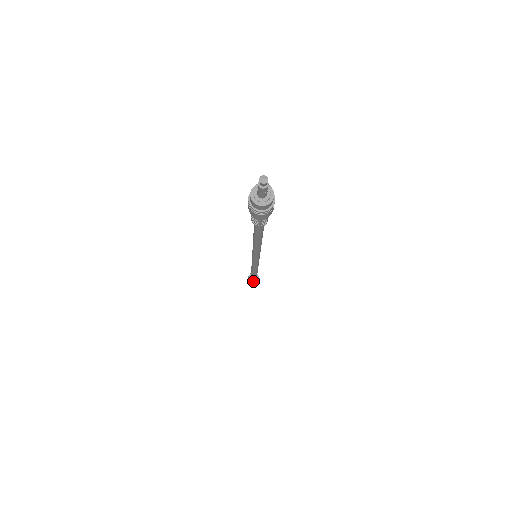
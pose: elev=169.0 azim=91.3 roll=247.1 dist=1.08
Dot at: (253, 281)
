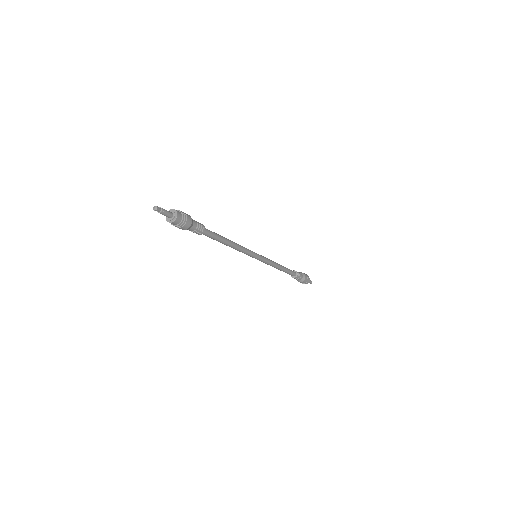
Dot at: (291, 276)
